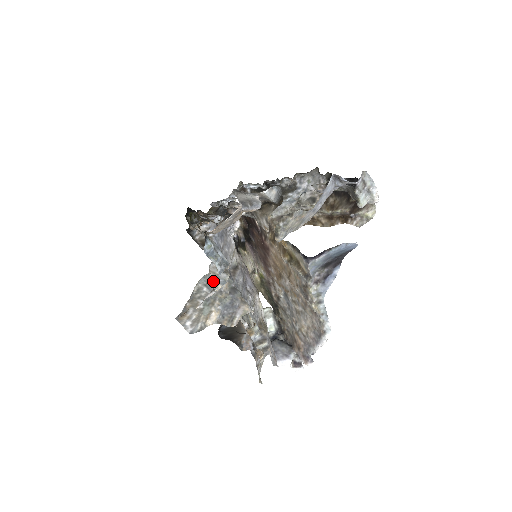
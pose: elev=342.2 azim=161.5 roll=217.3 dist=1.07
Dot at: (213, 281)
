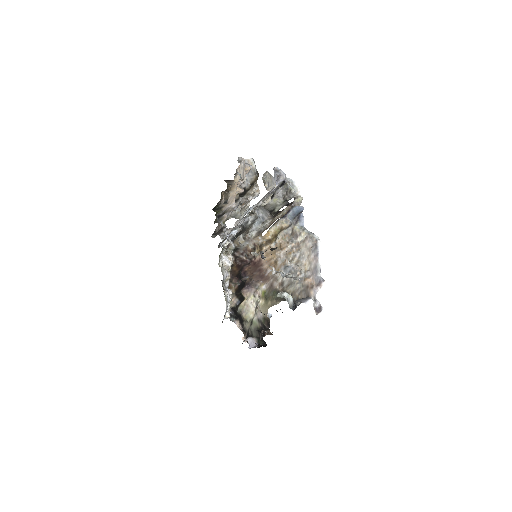
Dot at: occluded
